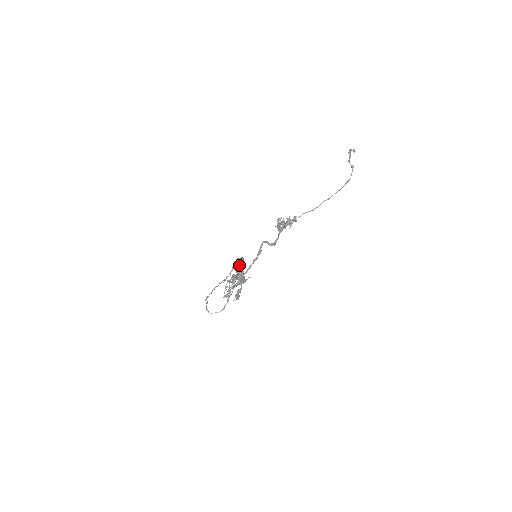
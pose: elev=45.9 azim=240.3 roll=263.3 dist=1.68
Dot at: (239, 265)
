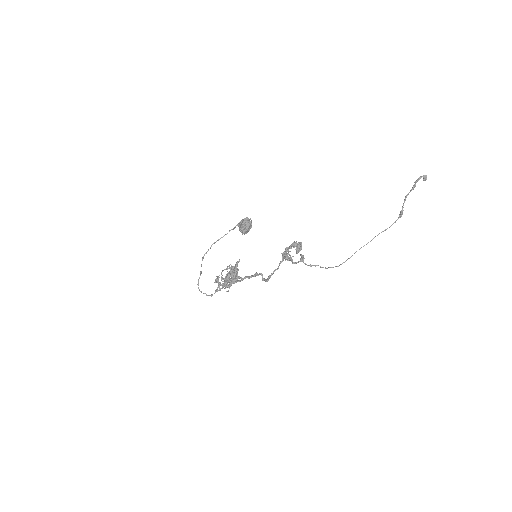
Dot at: (235, 266)
